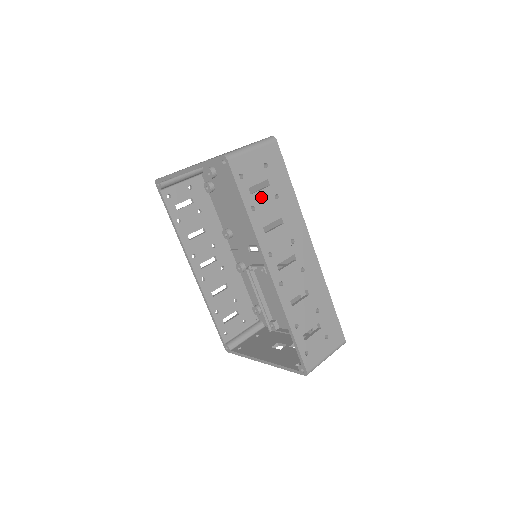
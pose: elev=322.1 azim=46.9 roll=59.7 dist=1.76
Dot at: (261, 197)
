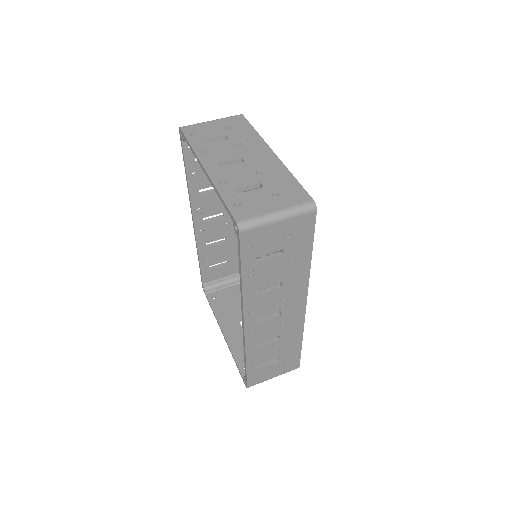
Dot at: (266, 265)
